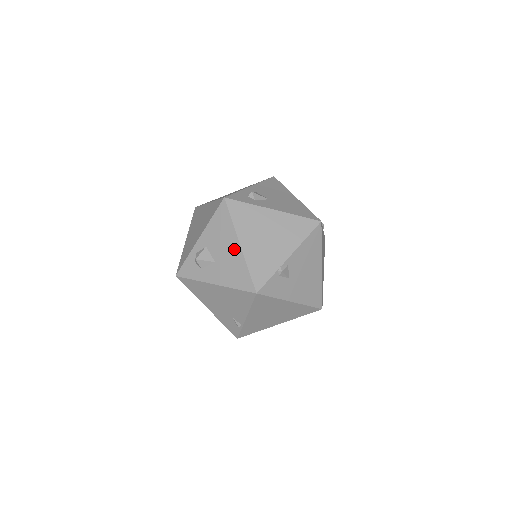
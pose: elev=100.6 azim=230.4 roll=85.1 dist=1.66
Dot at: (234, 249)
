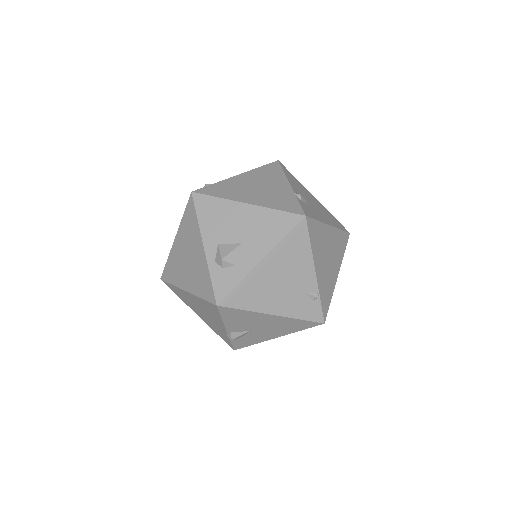
Dot at: (246, 213)
